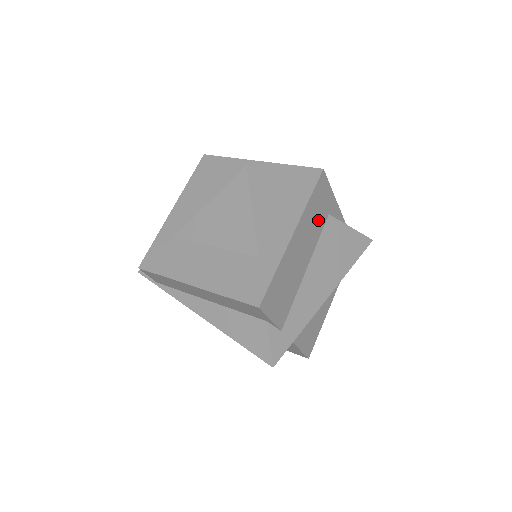
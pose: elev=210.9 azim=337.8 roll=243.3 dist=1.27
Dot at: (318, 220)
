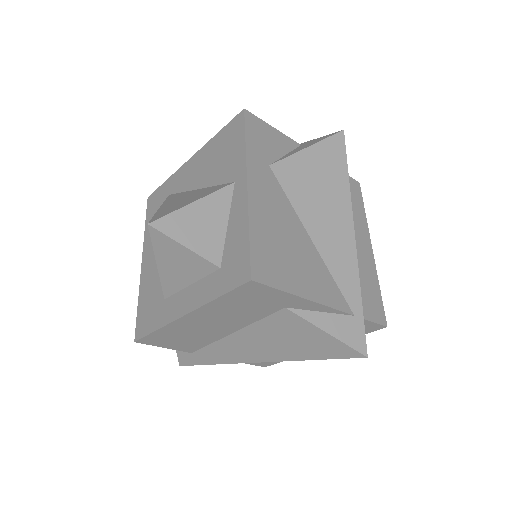
Dot at: (252, 310)
